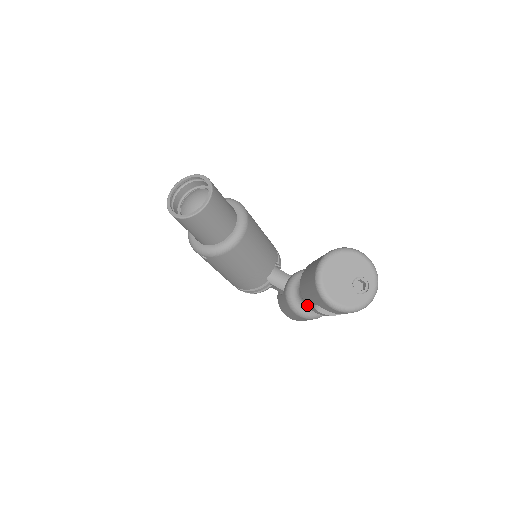
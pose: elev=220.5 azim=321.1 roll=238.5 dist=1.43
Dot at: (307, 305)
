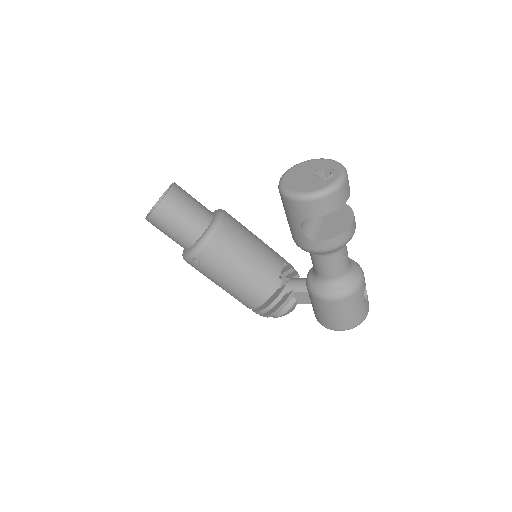
Dot at: (305, 247)
